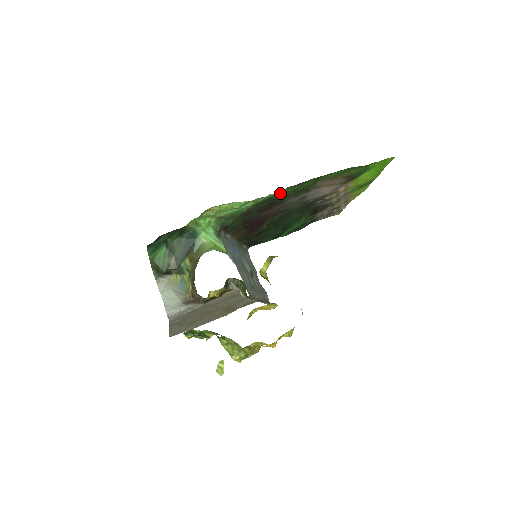
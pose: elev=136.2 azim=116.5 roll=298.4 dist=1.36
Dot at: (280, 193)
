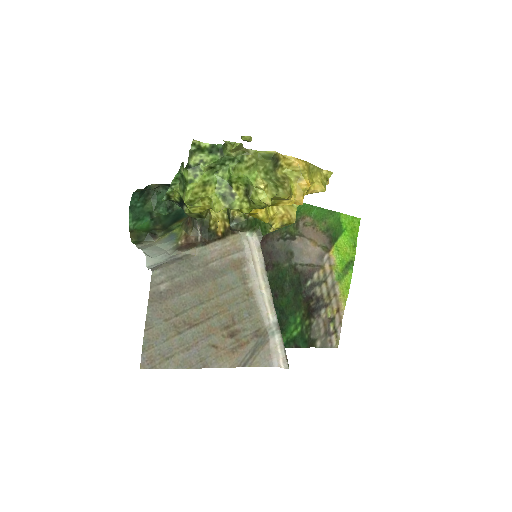
Dot at: occluded
